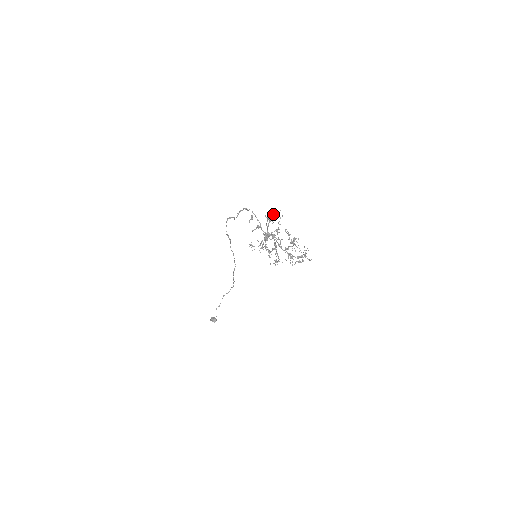
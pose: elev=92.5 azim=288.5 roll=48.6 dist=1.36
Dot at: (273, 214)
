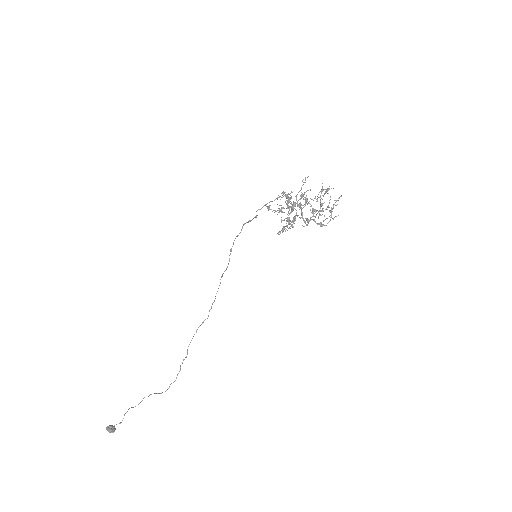
Dot at: (310, 189)
